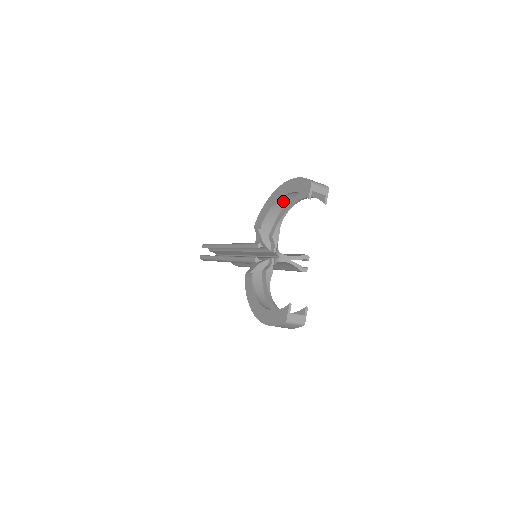
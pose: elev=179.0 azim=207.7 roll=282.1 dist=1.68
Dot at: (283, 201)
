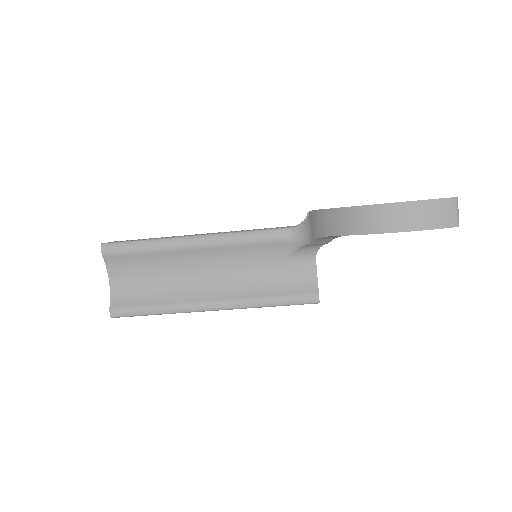
Dot at: occluded
